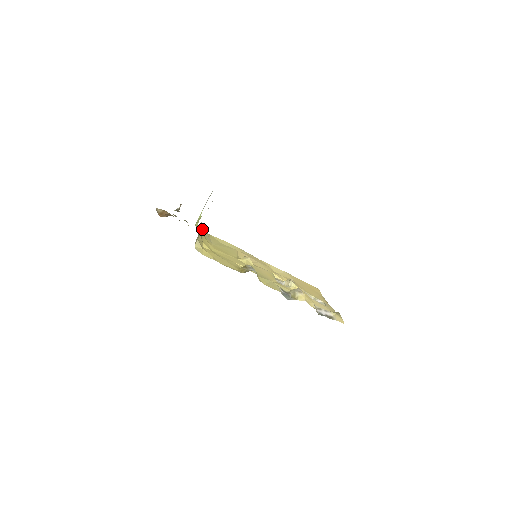
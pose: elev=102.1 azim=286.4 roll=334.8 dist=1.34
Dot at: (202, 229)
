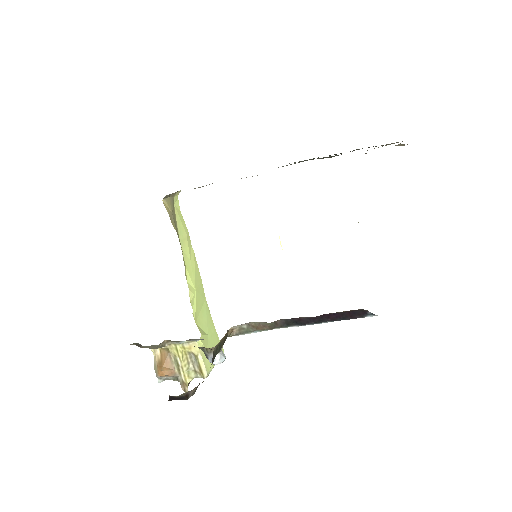
Dot at: occluded
